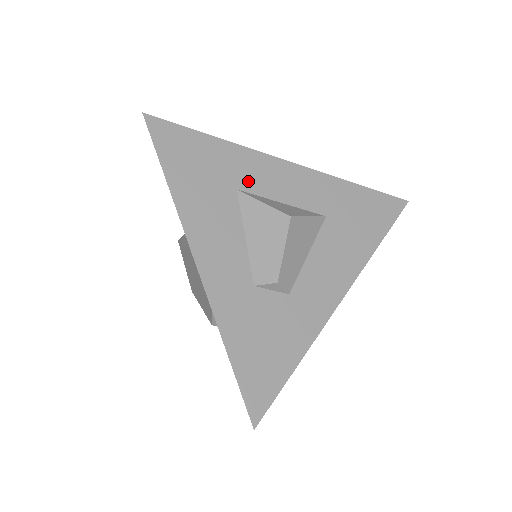
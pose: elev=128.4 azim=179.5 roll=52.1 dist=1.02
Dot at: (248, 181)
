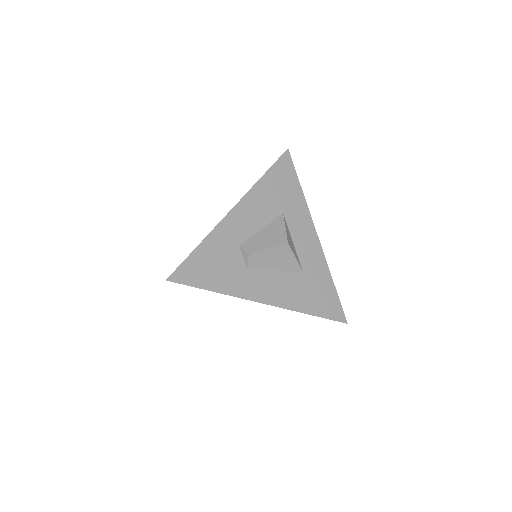
Dot at: (292, 217)
